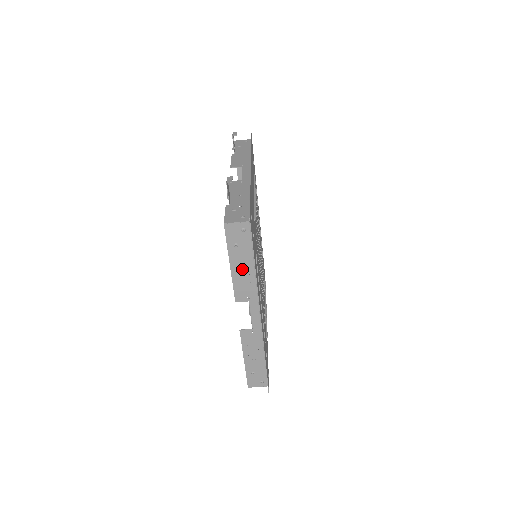
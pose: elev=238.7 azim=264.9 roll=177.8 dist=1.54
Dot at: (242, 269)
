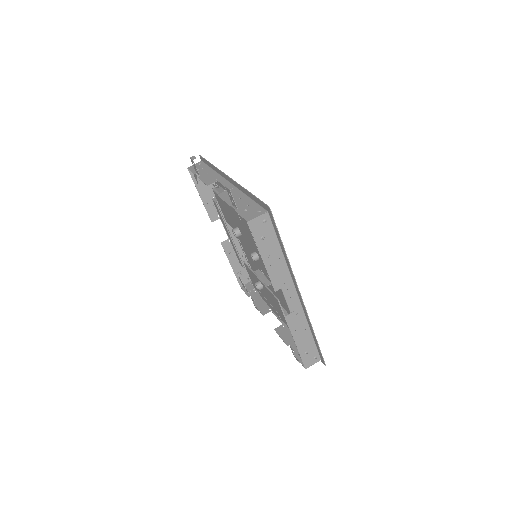
Dot at: (273, 258)
